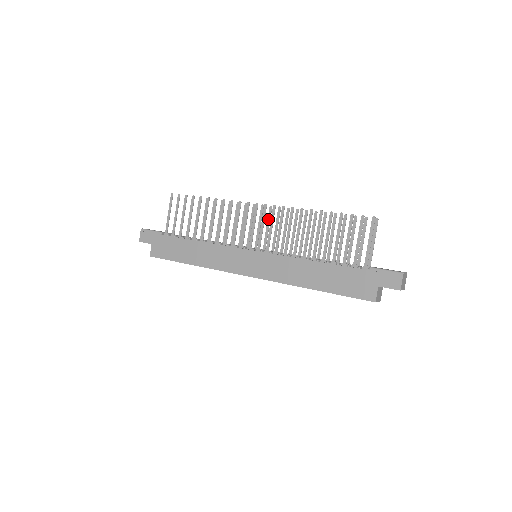
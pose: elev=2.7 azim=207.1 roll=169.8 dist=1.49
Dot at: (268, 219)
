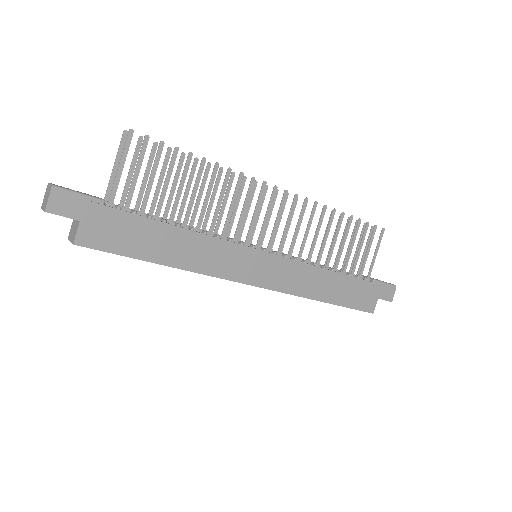
Dot at: (272, 206)
